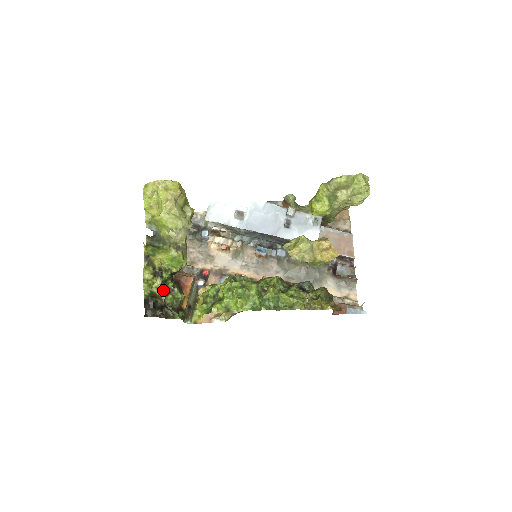
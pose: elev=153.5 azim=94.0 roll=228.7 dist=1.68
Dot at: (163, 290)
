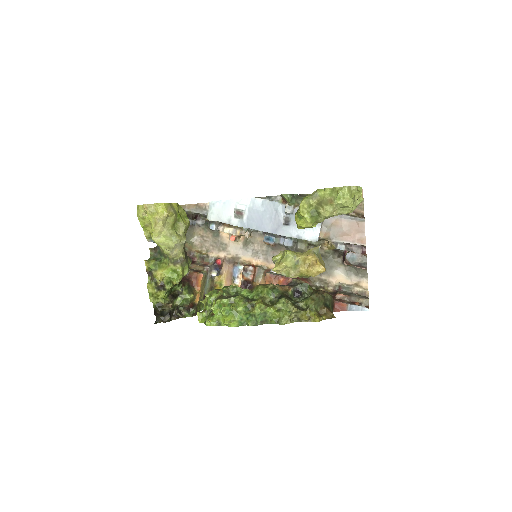
Dot at: (169, 298)
